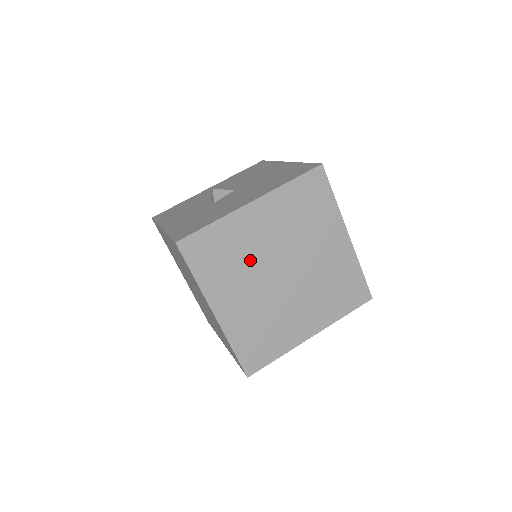
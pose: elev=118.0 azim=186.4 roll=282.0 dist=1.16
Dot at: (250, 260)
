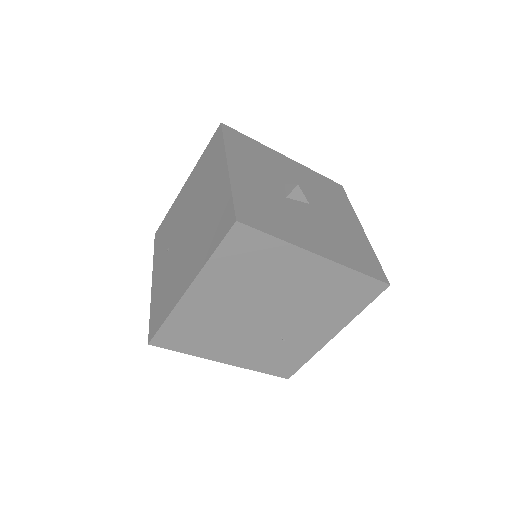
Dot at: (262, 286)
